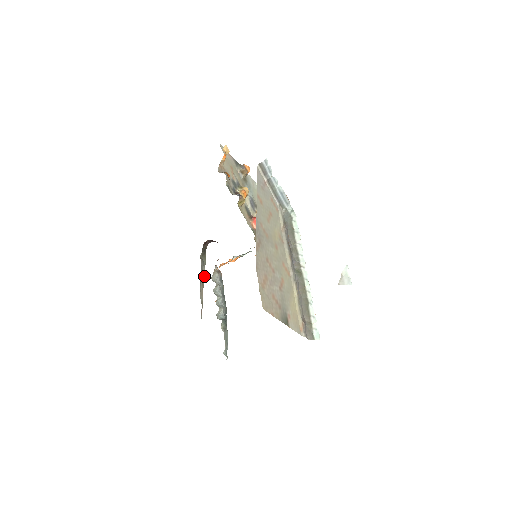
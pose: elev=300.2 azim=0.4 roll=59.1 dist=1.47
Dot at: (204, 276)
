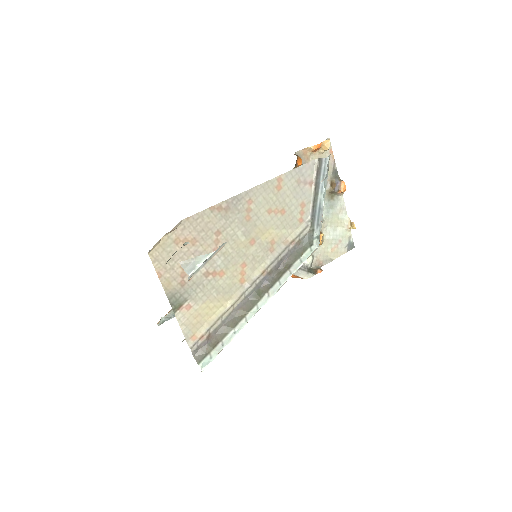
Dot at: occluded
